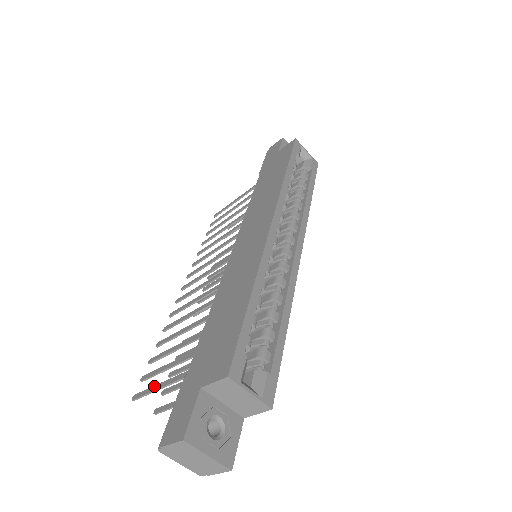
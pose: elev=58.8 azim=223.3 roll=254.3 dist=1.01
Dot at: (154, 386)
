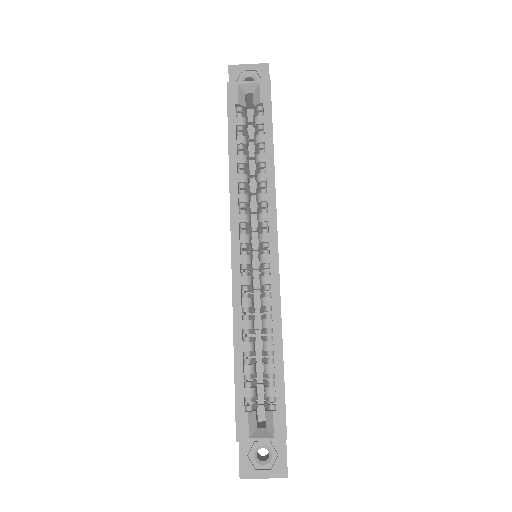
Dot at: occluded
